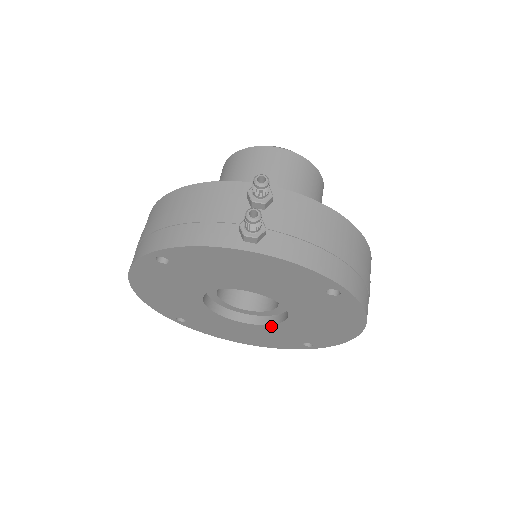
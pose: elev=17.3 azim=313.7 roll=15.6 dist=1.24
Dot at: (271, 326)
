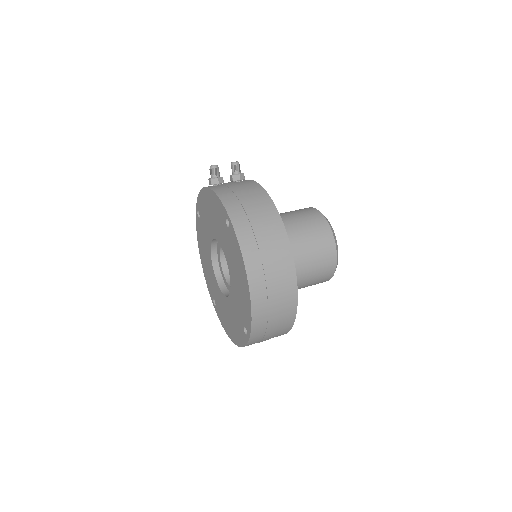
Dot at: (231, 297)
